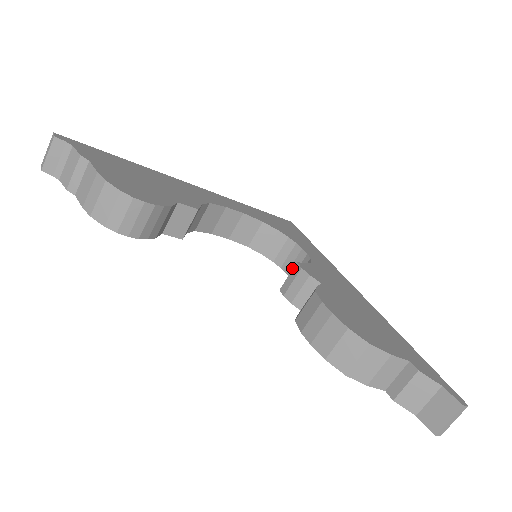
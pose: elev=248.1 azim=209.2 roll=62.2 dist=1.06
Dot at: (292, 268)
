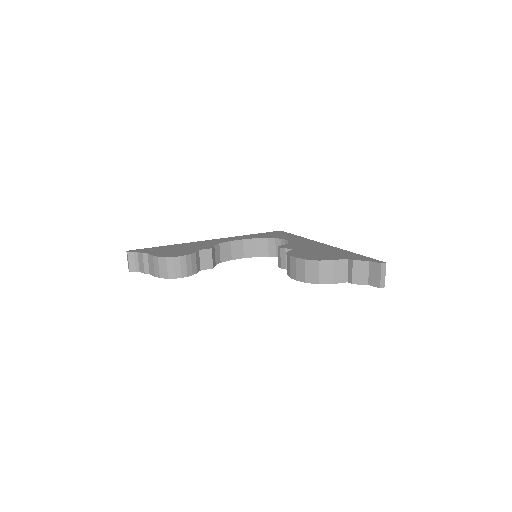
Dot at: occluded
